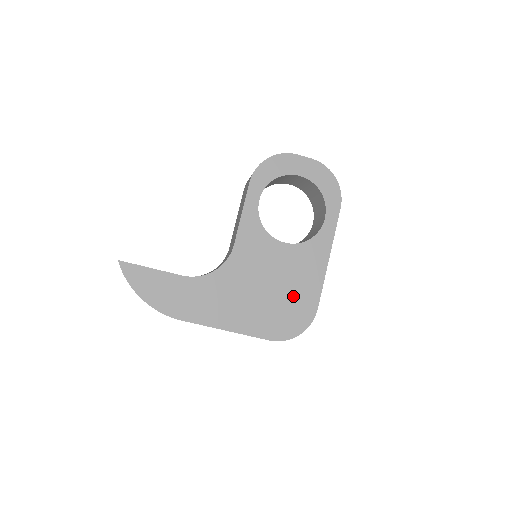
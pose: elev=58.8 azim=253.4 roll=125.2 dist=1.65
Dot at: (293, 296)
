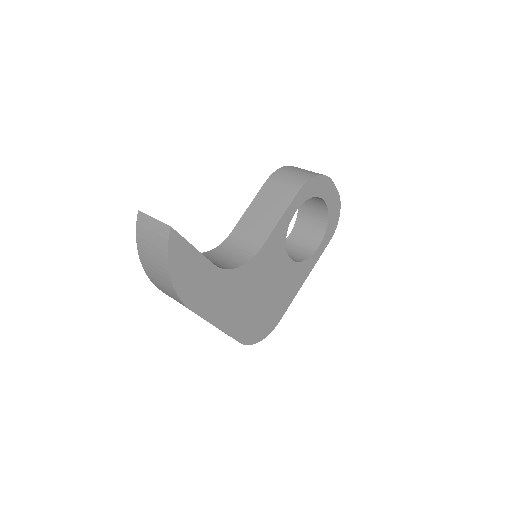
Dot at: (272, 307)
